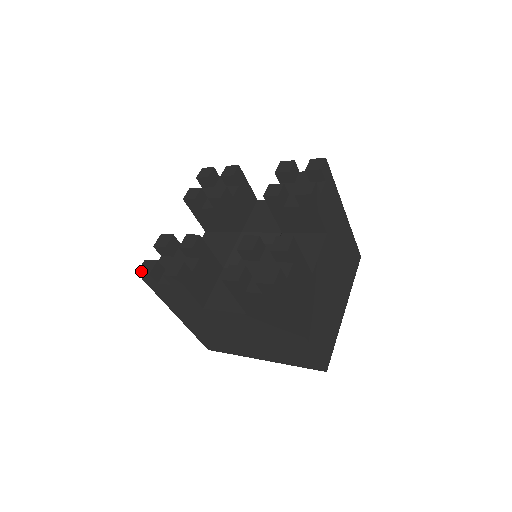
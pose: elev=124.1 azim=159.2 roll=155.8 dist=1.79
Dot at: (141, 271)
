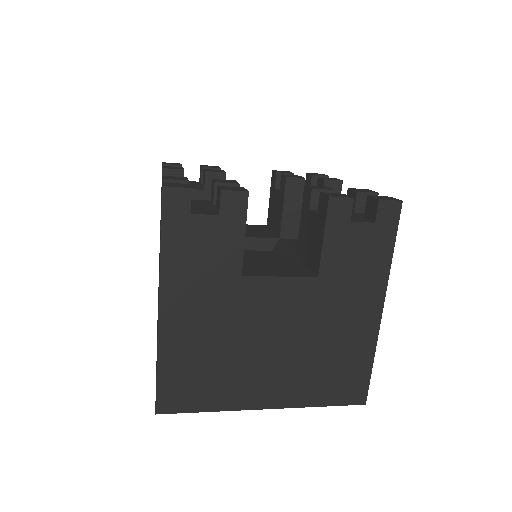
Dot at: (171, 185)
